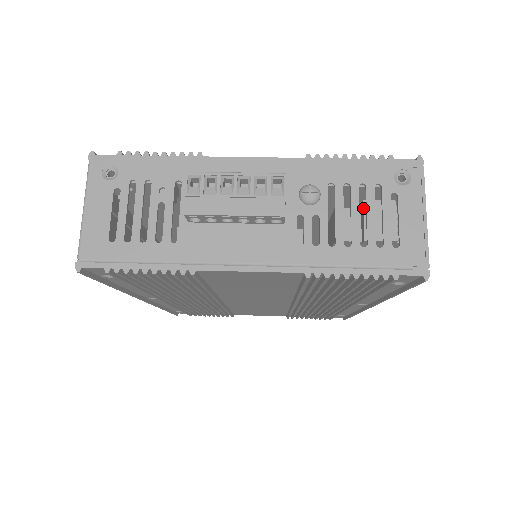
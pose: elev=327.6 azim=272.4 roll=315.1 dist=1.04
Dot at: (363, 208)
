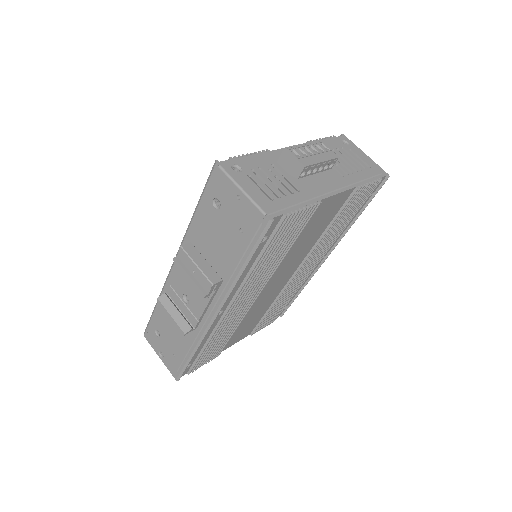
Dot at: occluded
